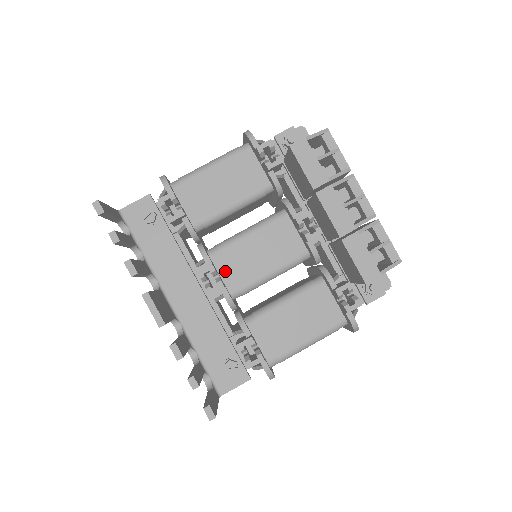
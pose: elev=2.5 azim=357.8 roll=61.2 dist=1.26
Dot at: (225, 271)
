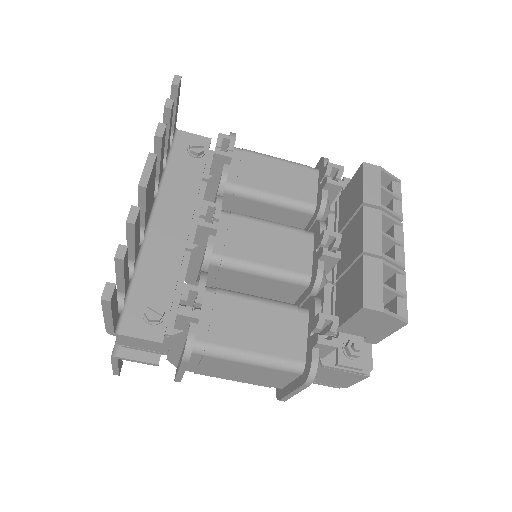
Dot at: (223, 233)
